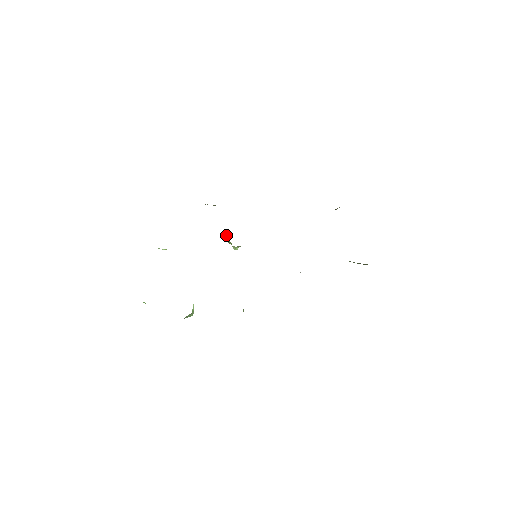
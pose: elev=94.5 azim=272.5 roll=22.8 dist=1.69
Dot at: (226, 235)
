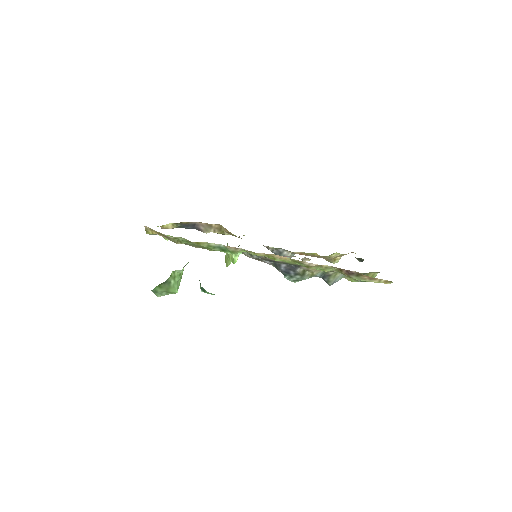
Dot at: occluded
